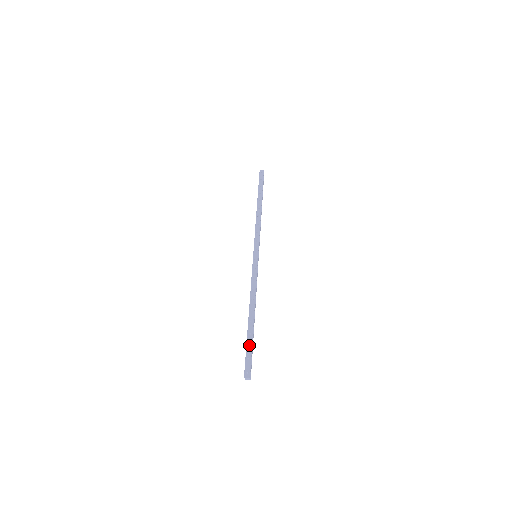
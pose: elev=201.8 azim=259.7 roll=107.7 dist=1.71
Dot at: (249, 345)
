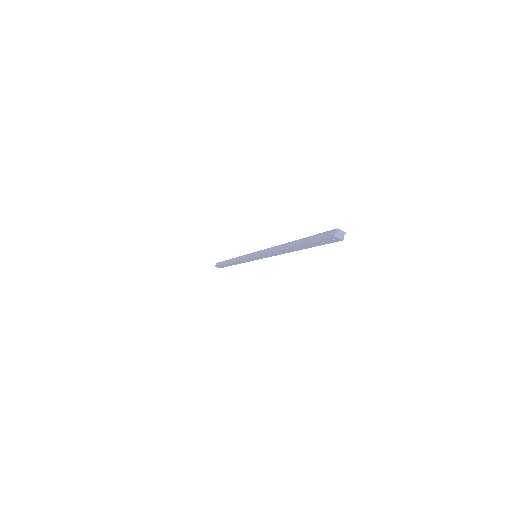
Dot at: occluded
